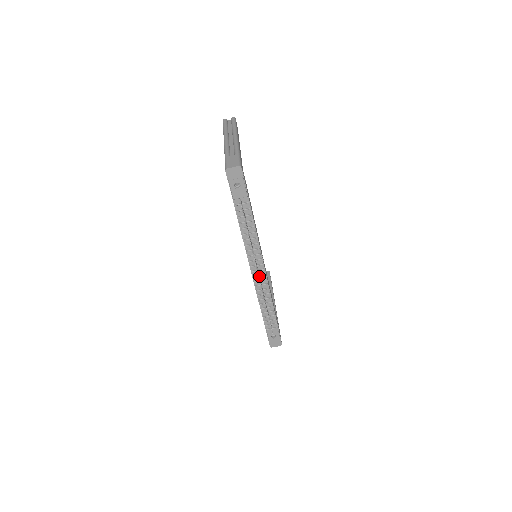
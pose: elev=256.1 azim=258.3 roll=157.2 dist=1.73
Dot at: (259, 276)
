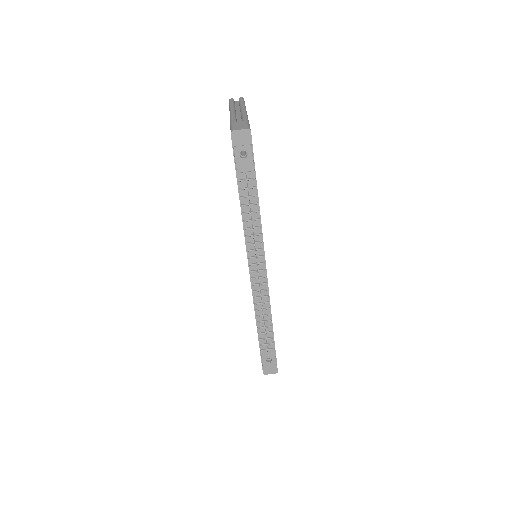
Dot at: occluded
